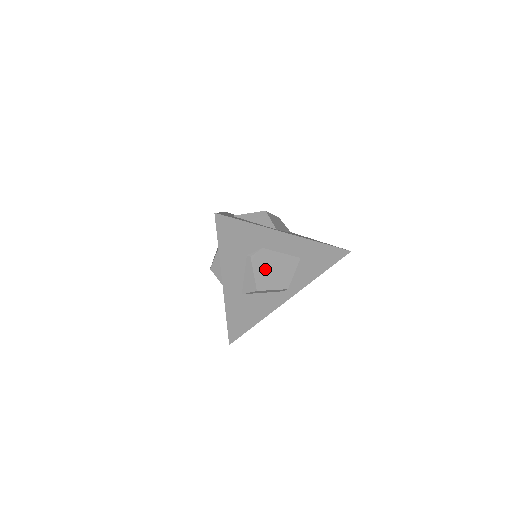
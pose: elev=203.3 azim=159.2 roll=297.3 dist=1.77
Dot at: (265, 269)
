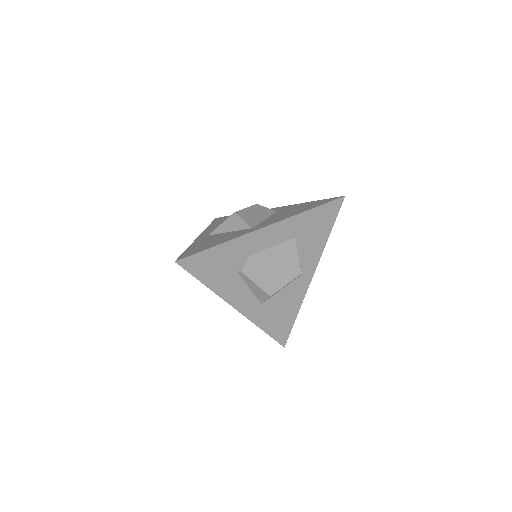
Dot at: (265, 272)
